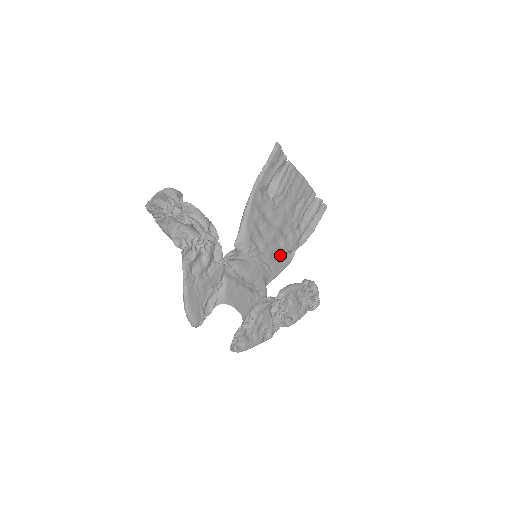
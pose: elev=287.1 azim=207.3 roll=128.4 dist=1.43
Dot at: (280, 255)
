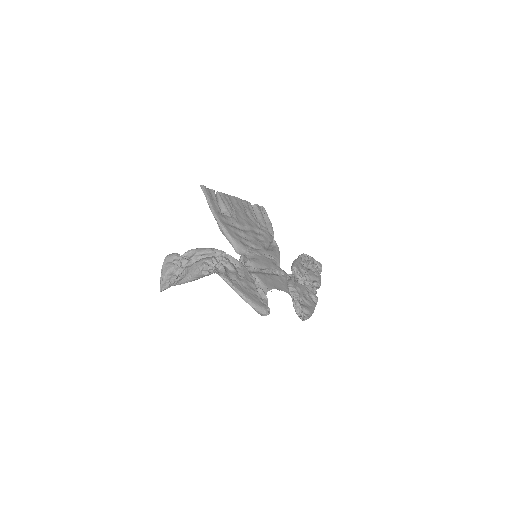
Dot at: (268, 248)
